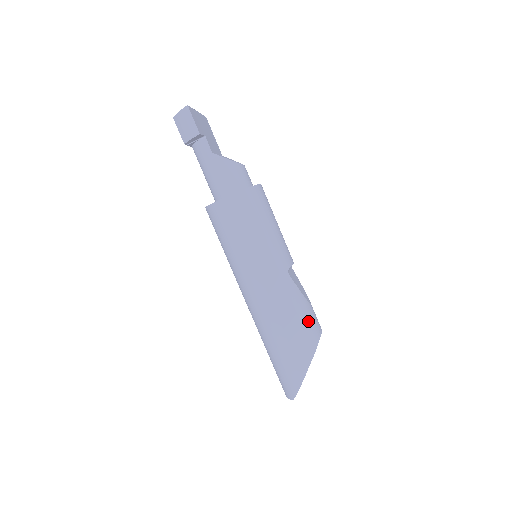
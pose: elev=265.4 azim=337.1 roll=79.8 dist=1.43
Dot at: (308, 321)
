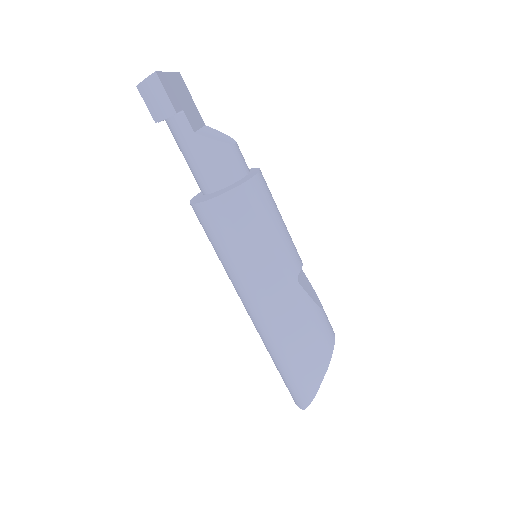
Dot at: (321, 332)
